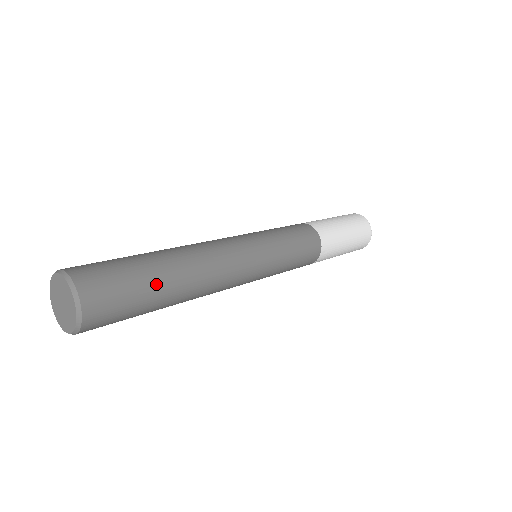
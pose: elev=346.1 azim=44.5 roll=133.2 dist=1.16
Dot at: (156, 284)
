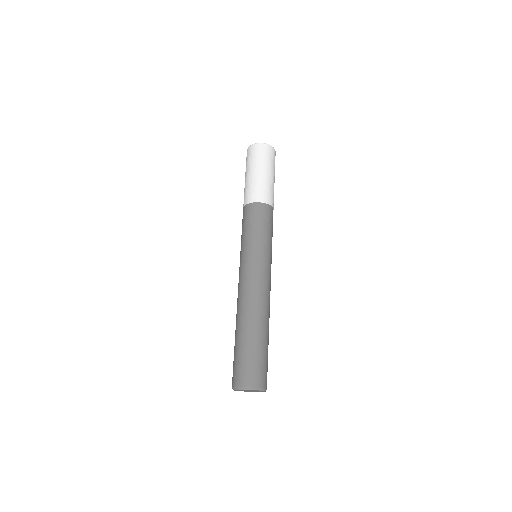
Dot at: occluded
